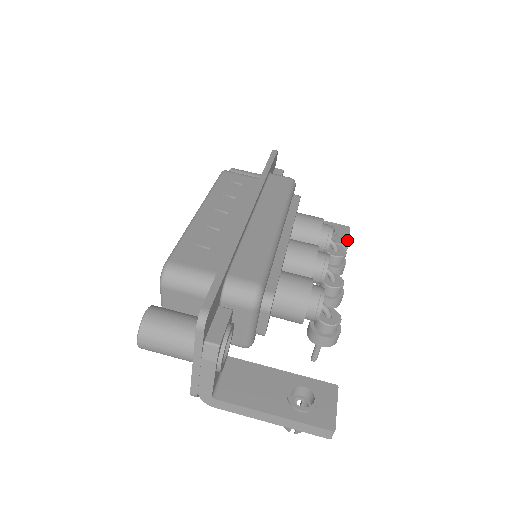
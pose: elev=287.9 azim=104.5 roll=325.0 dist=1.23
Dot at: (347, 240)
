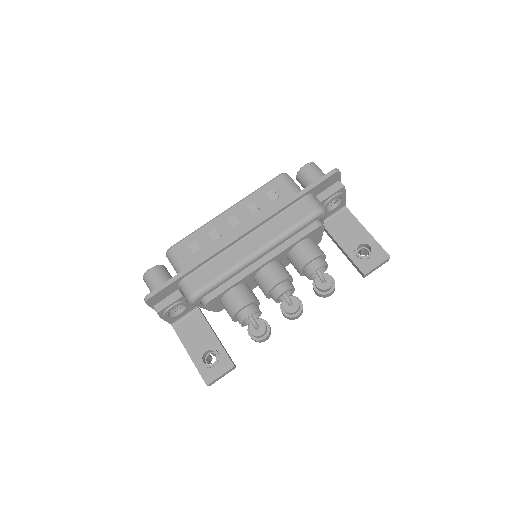
Dot at: (370, 269)
